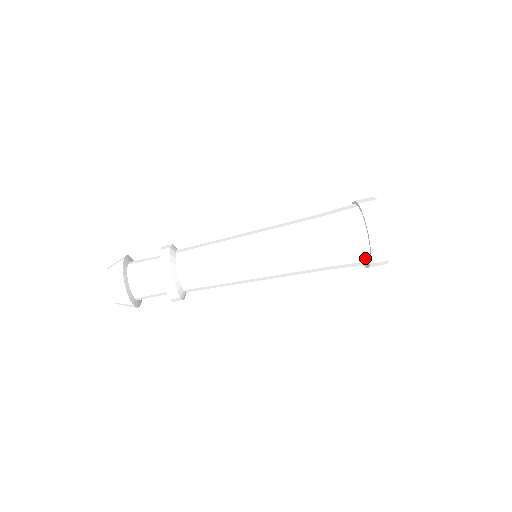
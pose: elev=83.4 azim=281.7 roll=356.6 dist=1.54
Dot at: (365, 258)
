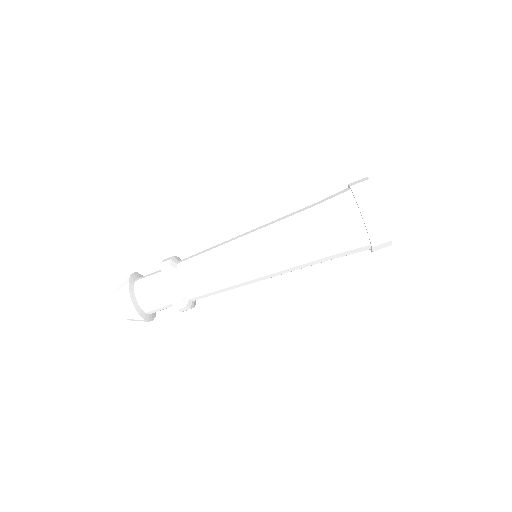
Dot at: (366, 248)
